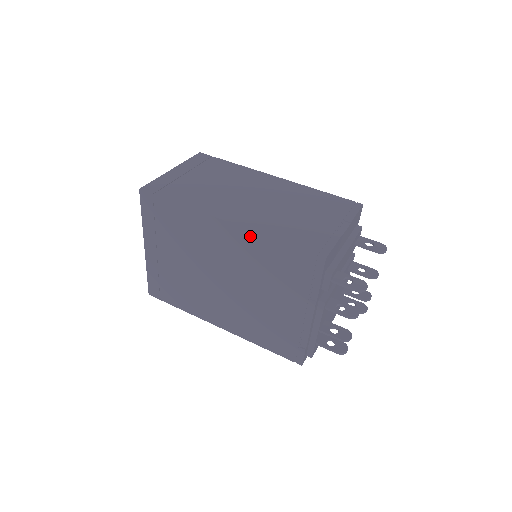
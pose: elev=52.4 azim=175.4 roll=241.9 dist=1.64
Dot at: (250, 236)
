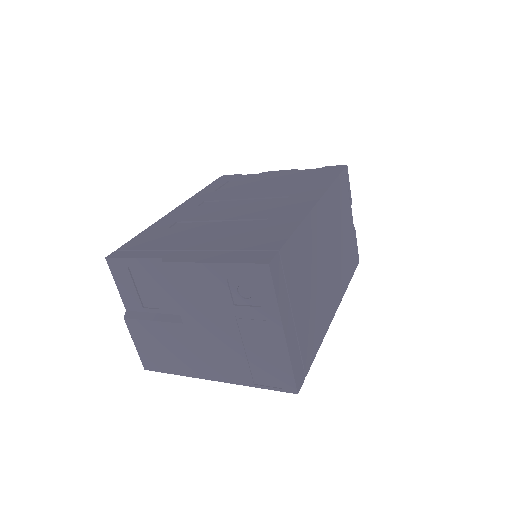
Dot at: occluded
